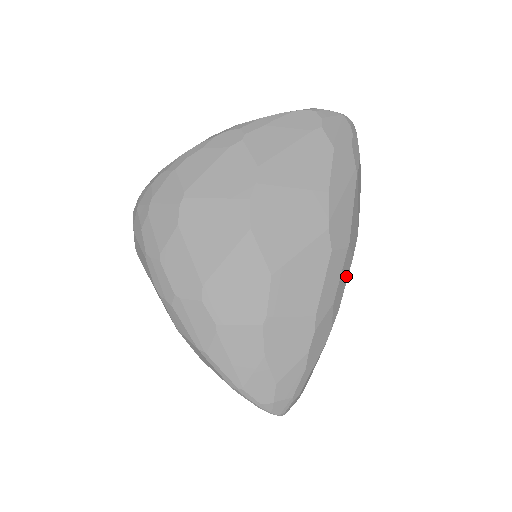
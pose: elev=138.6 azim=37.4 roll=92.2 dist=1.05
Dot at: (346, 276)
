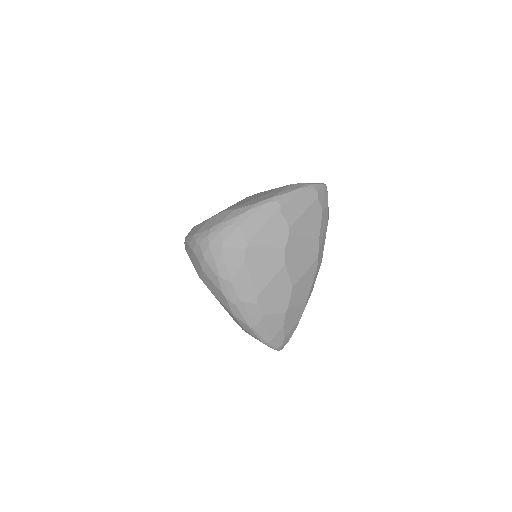
Dot at: occluded
